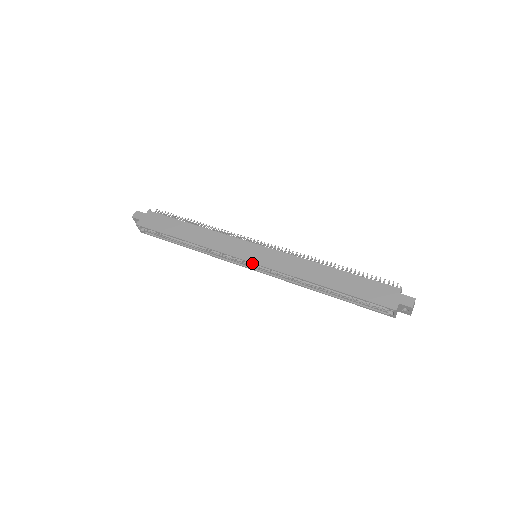
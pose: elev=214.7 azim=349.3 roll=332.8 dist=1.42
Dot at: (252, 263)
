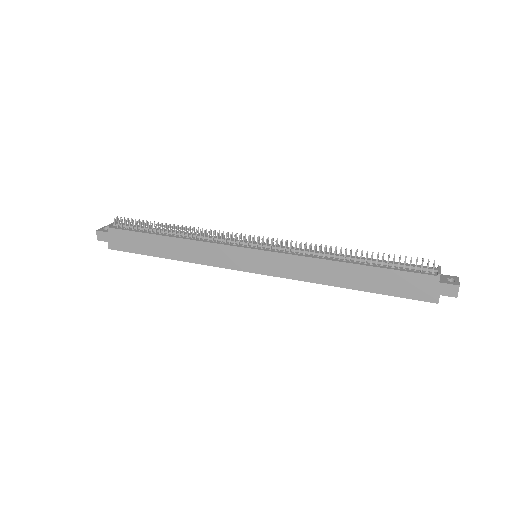
Dot at: (257, 273)
